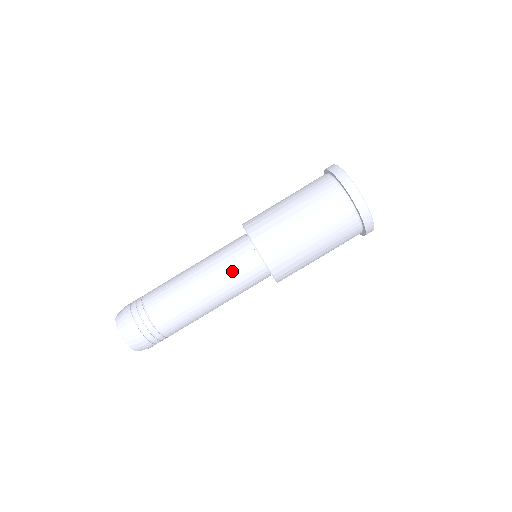
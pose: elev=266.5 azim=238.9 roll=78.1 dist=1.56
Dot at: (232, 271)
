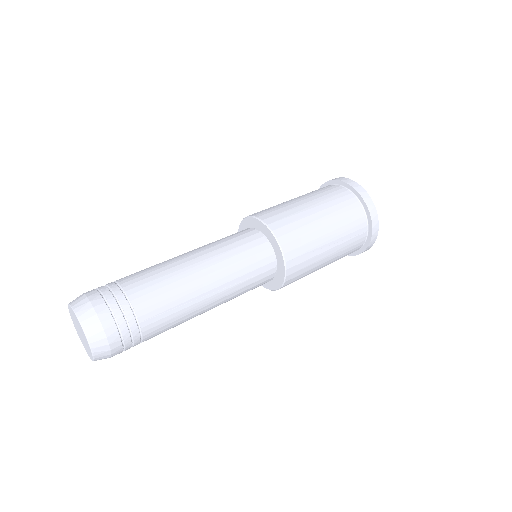
Dot at: (222, 239)
